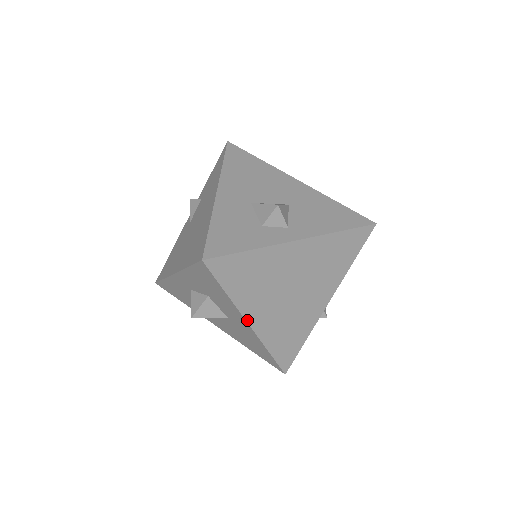
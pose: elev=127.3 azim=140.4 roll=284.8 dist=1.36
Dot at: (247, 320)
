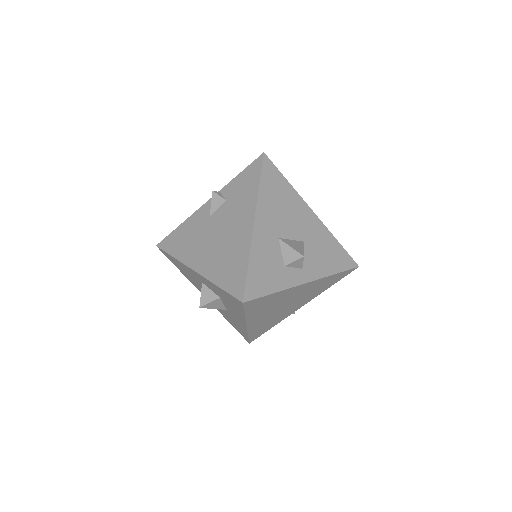
Dot at: (247, 324)
